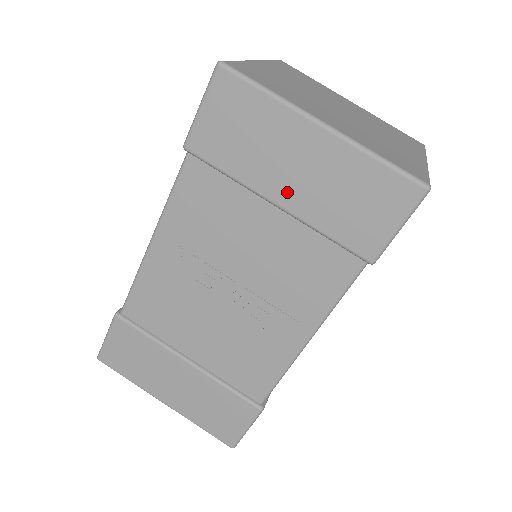
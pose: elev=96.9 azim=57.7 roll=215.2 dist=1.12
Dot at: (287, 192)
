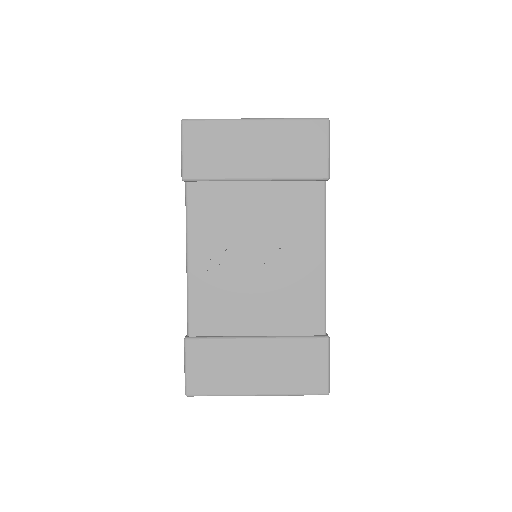
Dot at: (258, 167)
